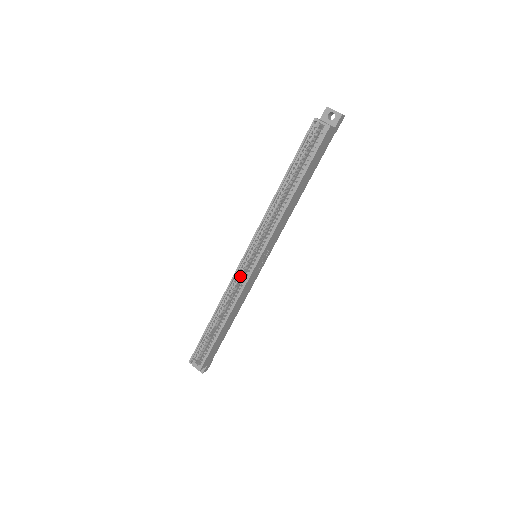
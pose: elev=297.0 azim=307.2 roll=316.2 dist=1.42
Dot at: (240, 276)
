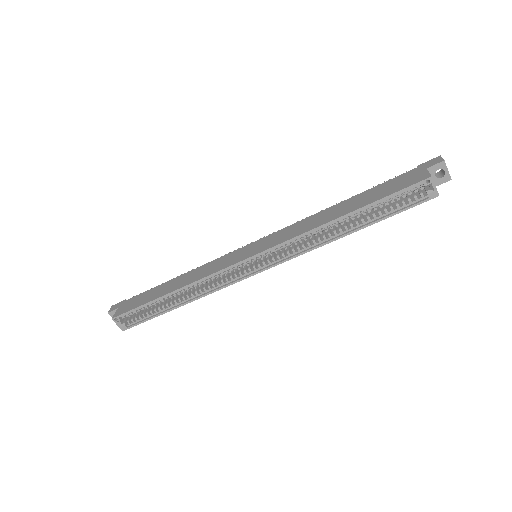
Dot at: occluded
